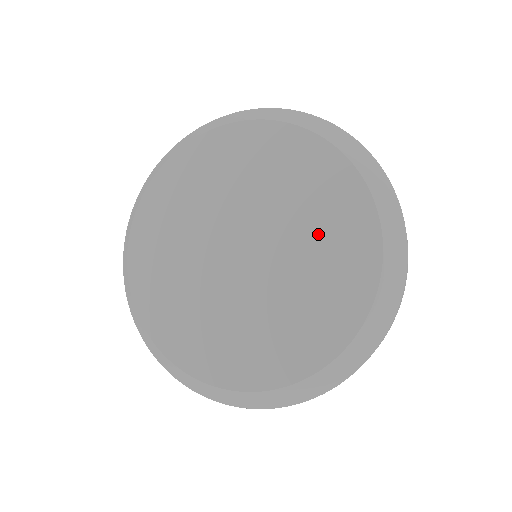
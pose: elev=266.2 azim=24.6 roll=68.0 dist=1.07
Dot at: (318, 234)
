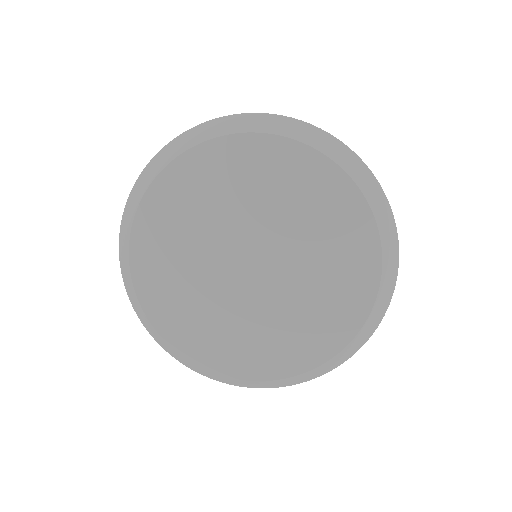
Dot at: (310, 308)
